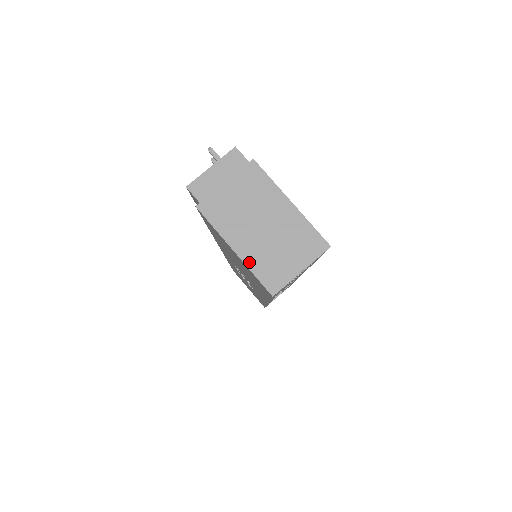
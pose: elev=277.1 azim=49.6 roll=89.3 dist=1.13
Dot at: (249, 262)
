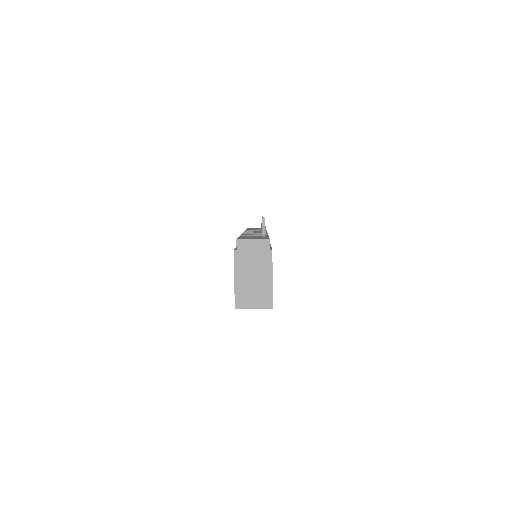
Dot at: (237, 289)
